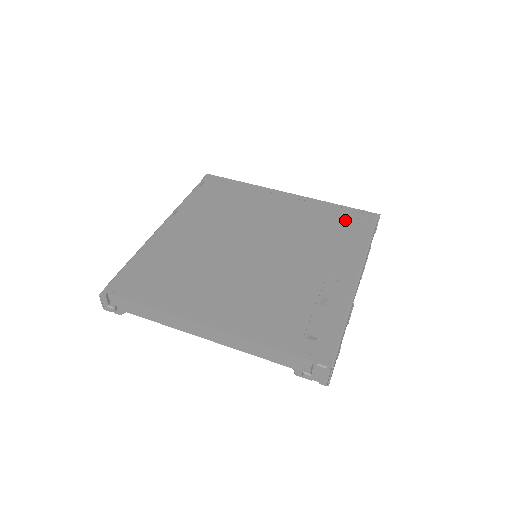
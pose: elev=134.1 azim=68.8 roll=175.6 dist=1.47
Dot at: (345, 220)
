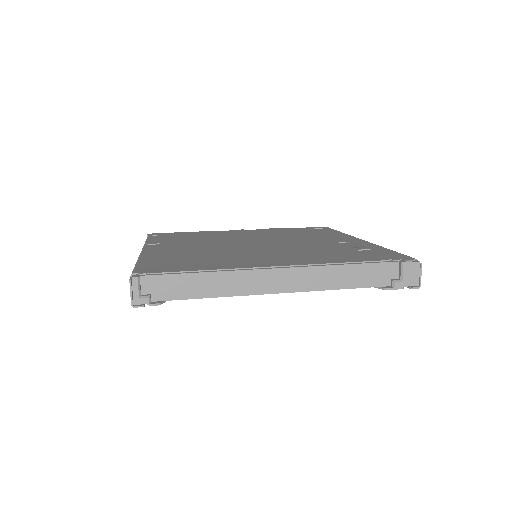
Dot at: (306, 230)
